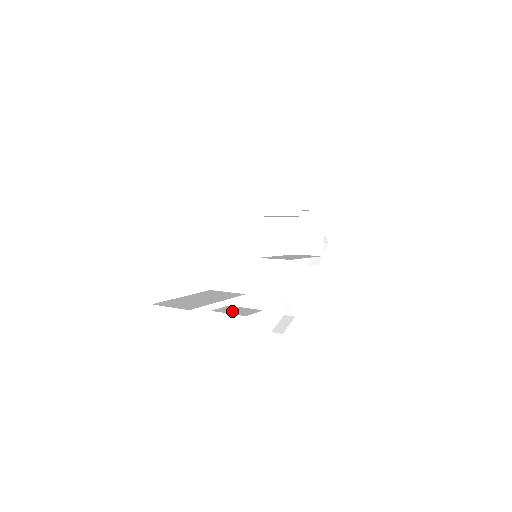
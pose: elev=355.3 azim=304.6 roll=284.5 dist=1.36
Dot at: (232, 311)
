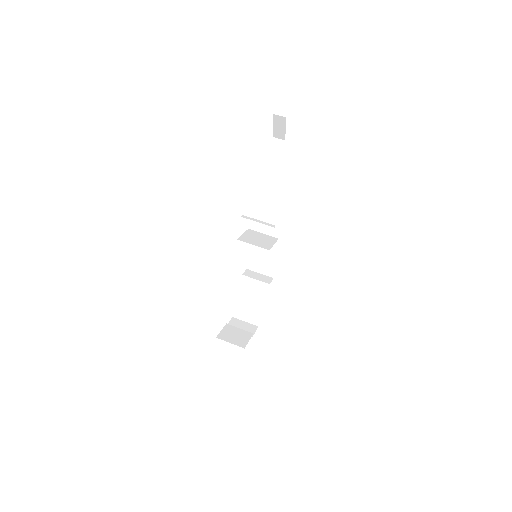
Dot at: (260, 268)
